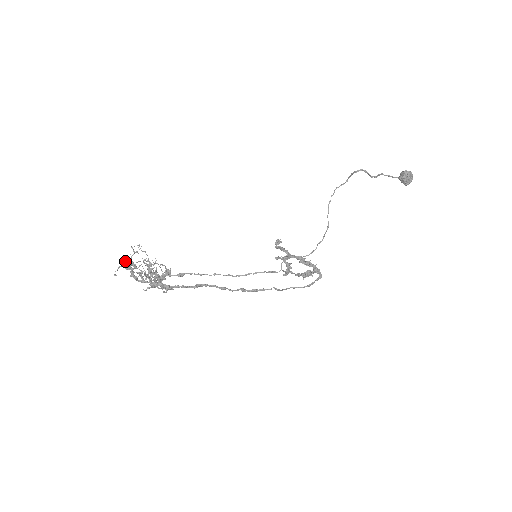
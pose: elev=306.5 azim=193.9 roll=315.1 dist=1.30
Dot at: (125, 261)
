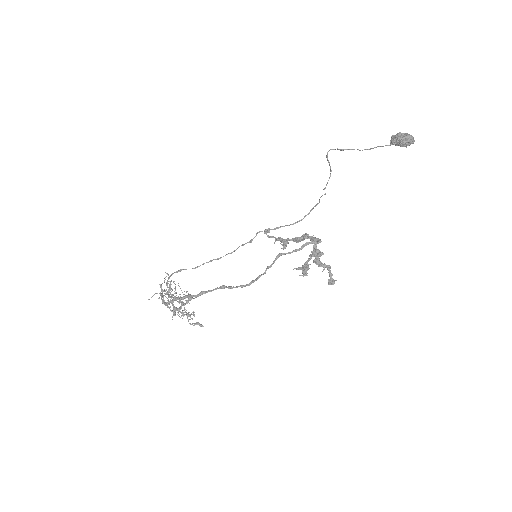
Dot at: (162, 294)
